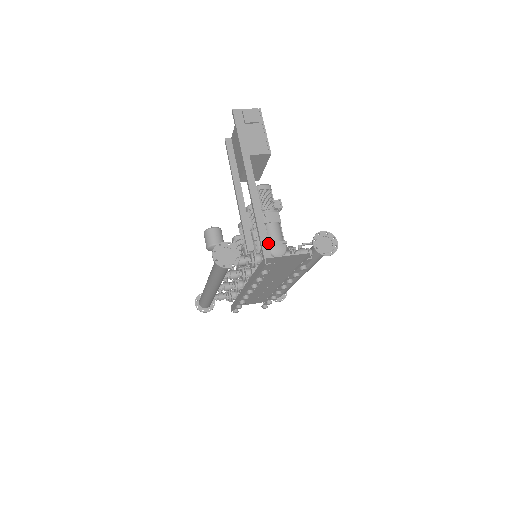
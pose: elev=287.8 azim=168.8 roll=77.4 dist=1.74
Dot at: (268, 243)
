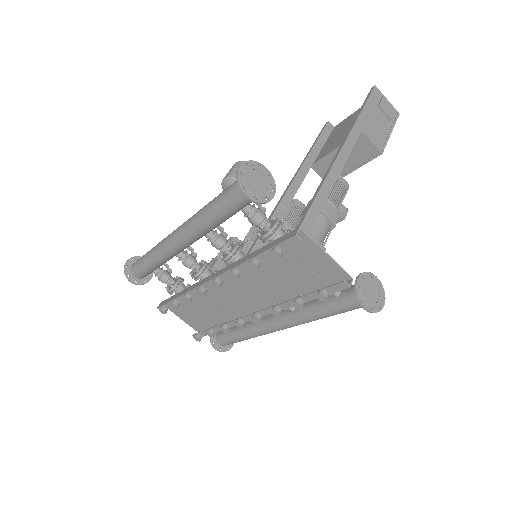
Dot at: (316, 218)
